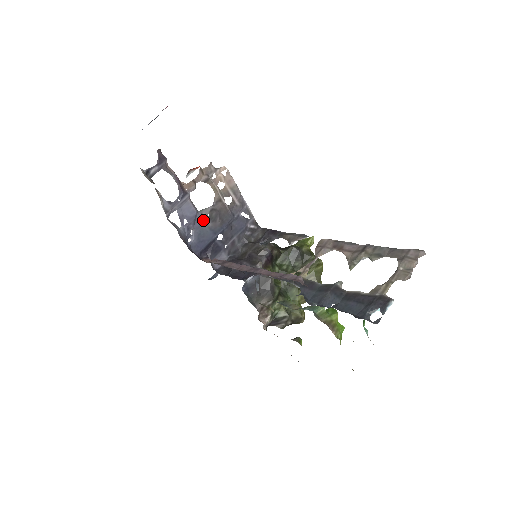
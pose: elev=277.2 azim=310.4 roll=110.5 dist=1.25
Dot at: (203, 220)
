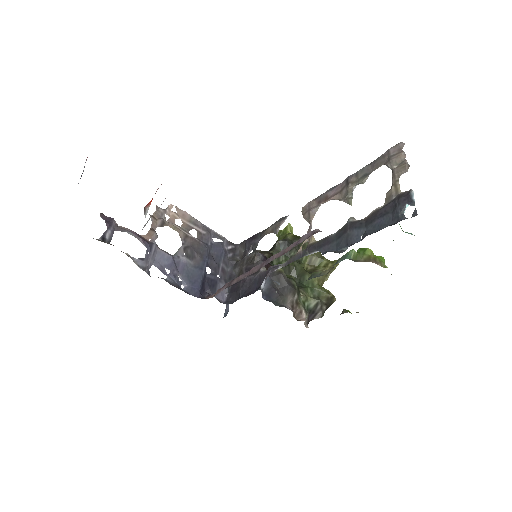
Dot at: (183, 262)
